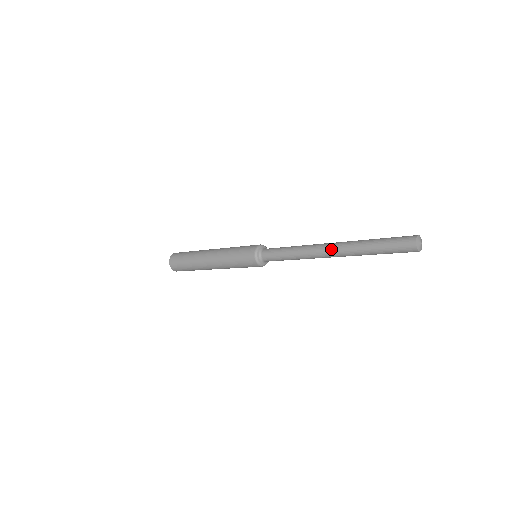
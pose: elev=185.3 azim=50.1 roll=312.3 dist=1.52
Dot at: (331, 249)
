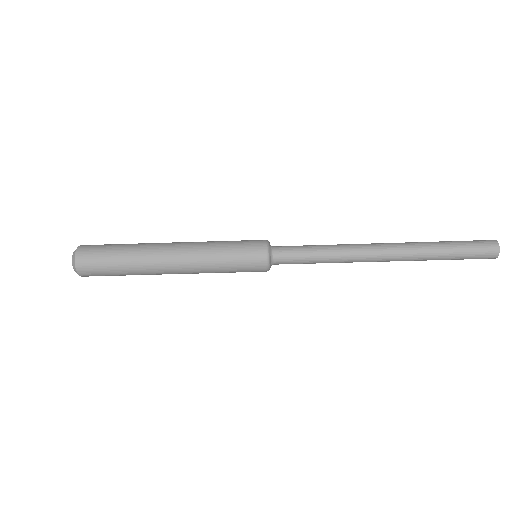
Dot at: (389, 254)
